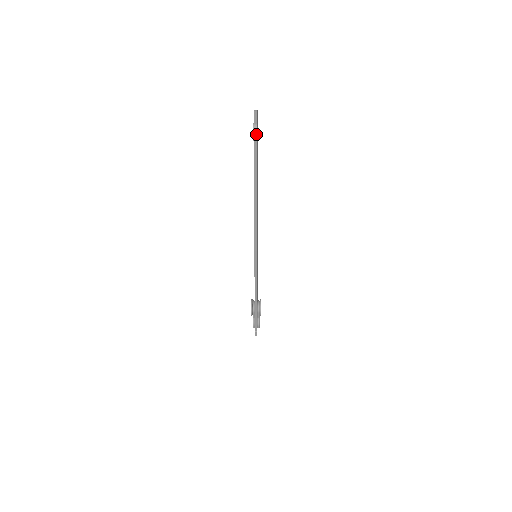
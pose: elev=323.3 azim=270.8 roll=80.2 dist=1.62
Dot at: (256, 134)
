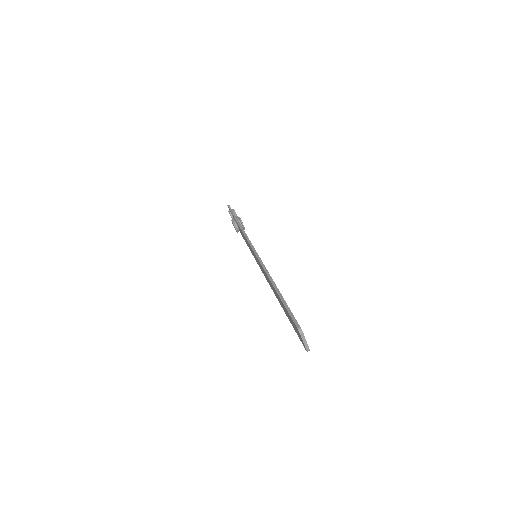
Dot at: occluded
